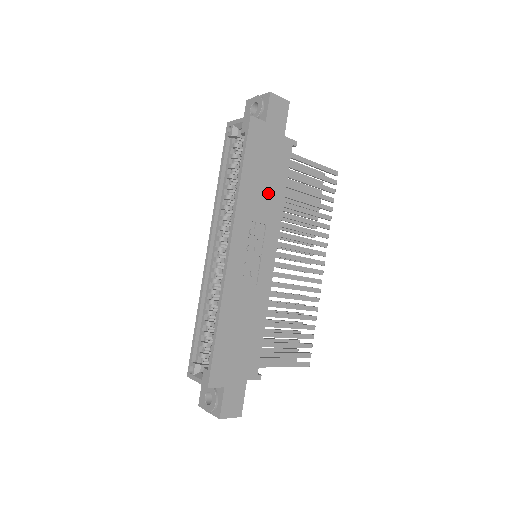
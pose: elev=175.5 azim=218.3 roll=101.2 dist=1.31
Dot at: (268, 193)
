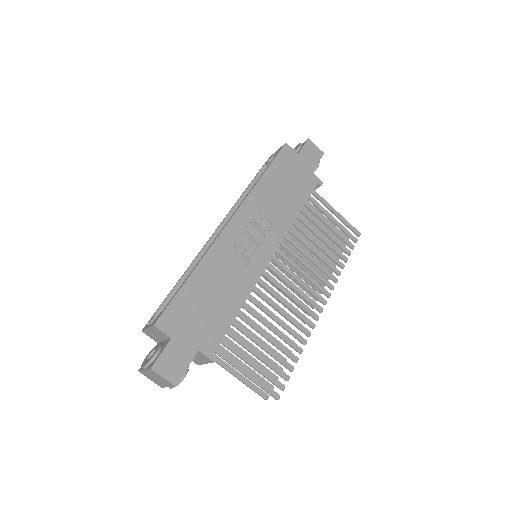
Dot at: (283, 202)
